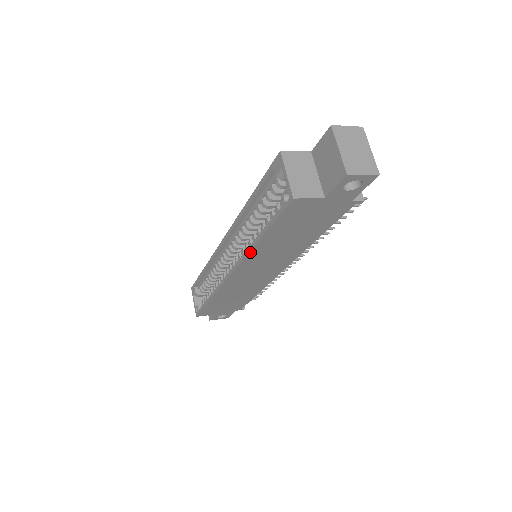
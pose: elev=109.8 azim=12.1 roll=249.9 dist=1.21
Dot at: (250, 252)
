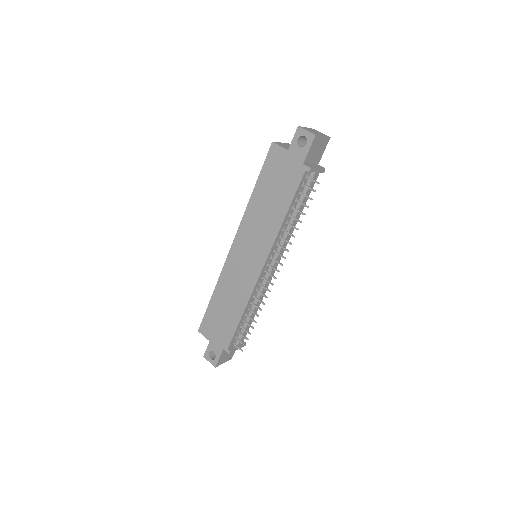
Dot at: (247, 210)
